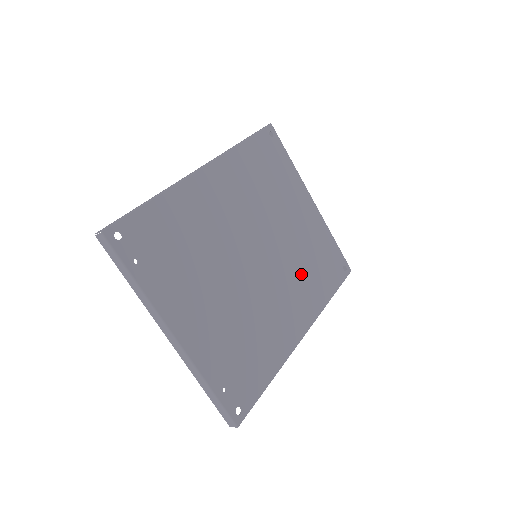
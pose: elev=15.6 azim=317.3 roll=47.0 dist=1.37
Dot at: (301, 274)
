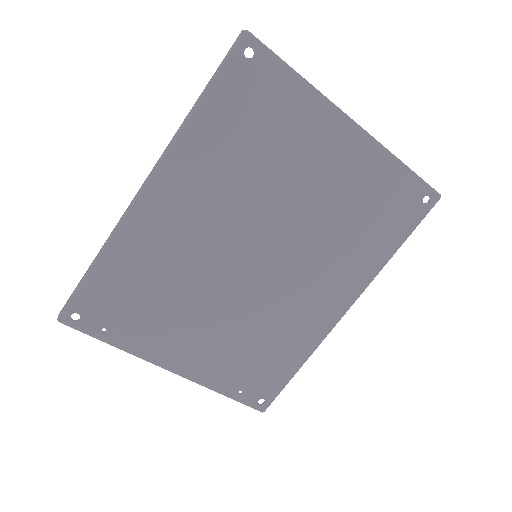
Dot at: (336, 246)
